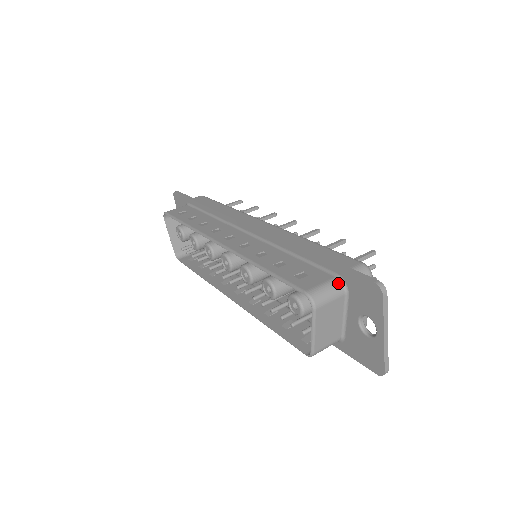
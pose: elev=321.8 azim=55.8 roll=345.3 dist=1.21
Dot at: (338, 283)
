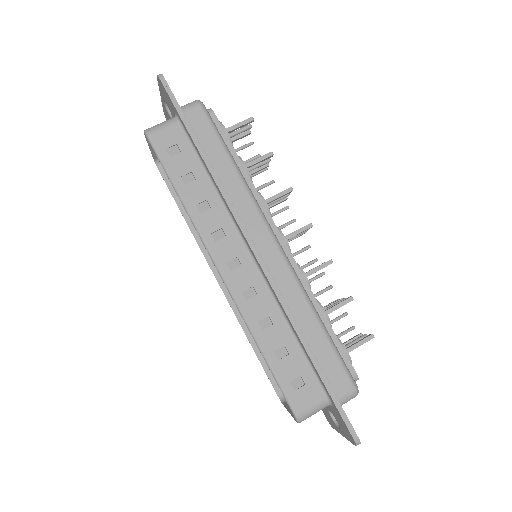
Dot at: (326, 404)
